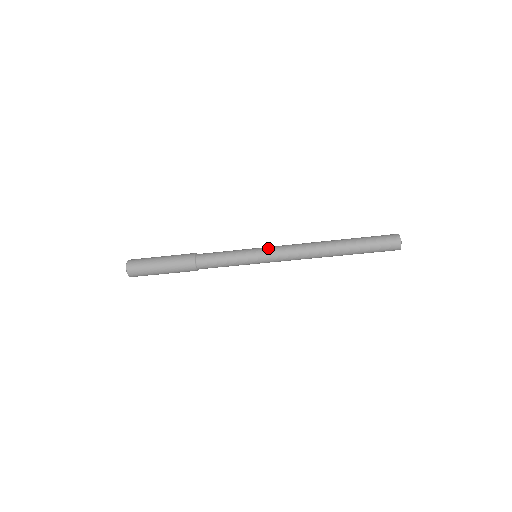
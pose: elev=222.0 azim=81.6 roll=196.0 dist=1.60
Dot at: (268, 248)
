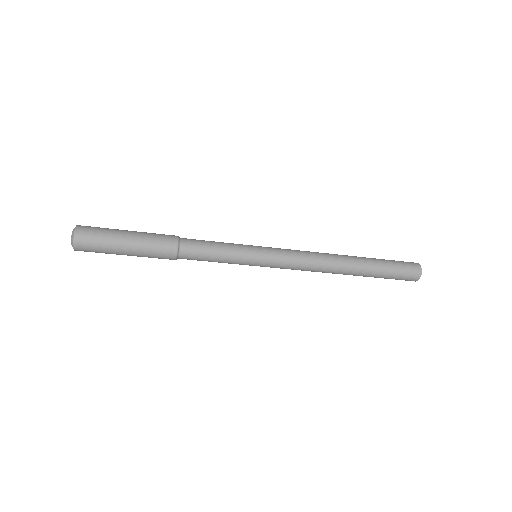
Dot at: (275, 249)
